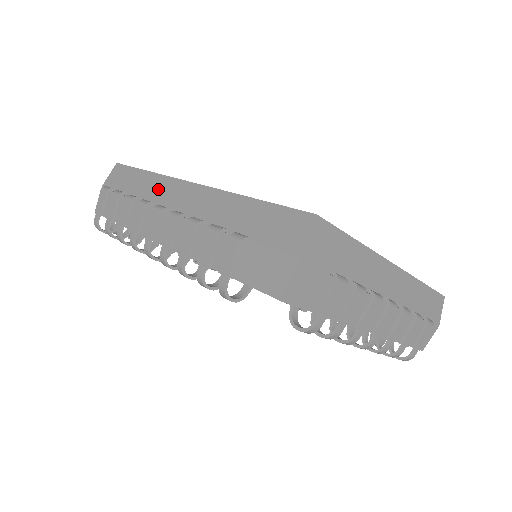
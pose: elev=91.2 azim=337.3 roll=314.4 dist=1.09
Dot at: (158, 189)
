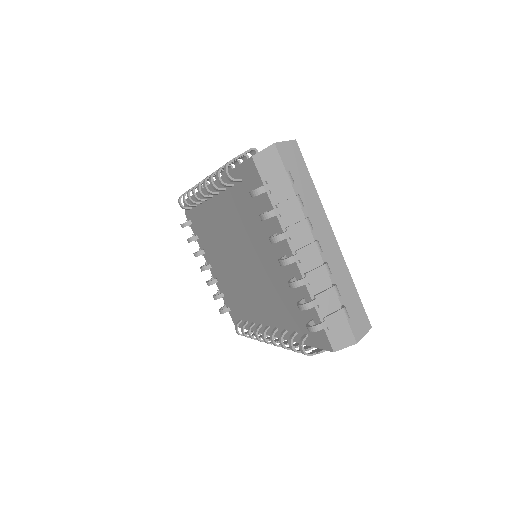
Dot at: occluded
